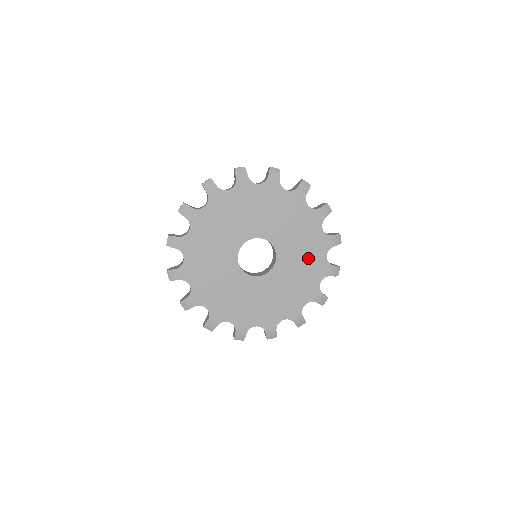
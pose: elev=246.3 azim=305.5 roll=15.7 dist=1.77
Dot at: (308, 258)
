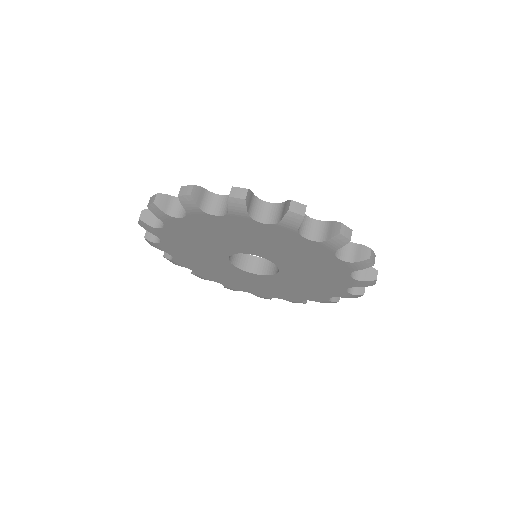
Dot at: (292, 291)
